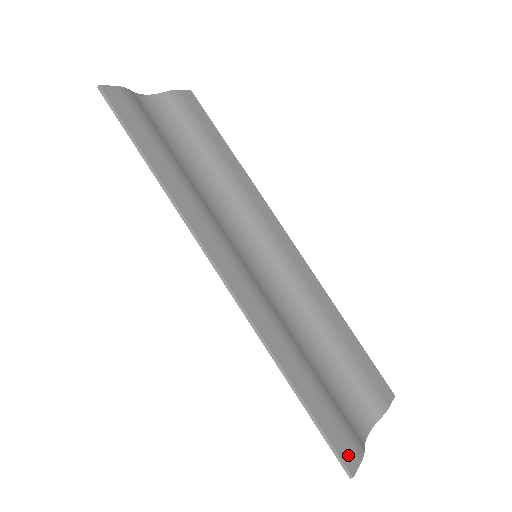
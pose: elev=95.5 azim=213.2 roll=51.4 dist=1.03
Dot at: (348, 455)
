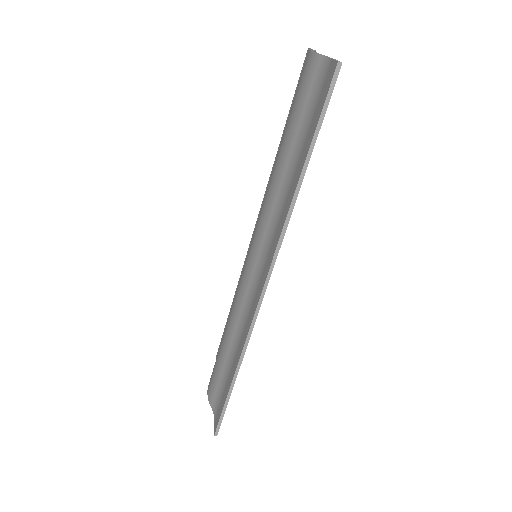
Dot at: occluded
